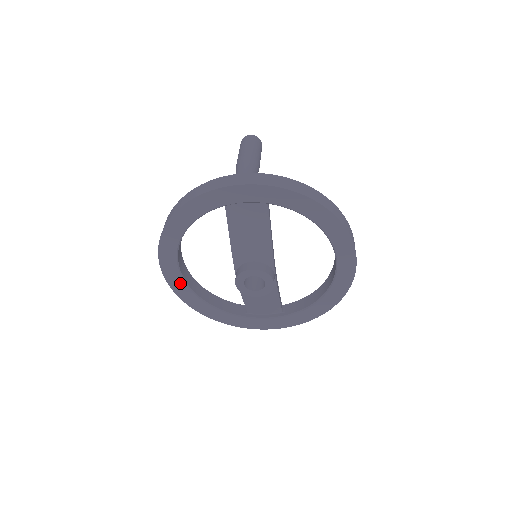
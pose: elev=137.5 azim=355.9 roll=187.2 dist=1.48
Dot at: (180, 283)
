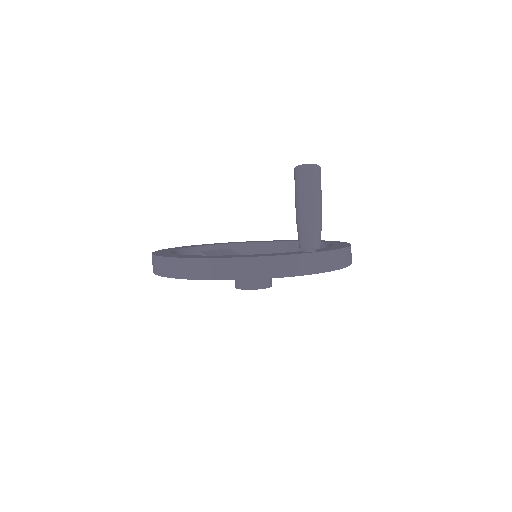
Dot at: occluded
